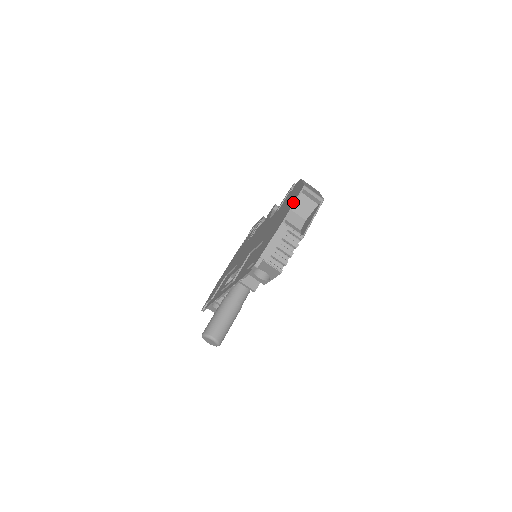
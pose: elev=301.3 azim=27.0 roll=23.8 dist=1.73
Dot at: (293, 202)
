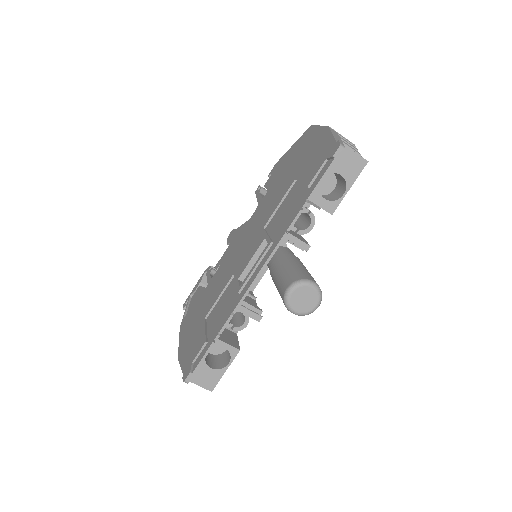
Dot at: (317, 127)
